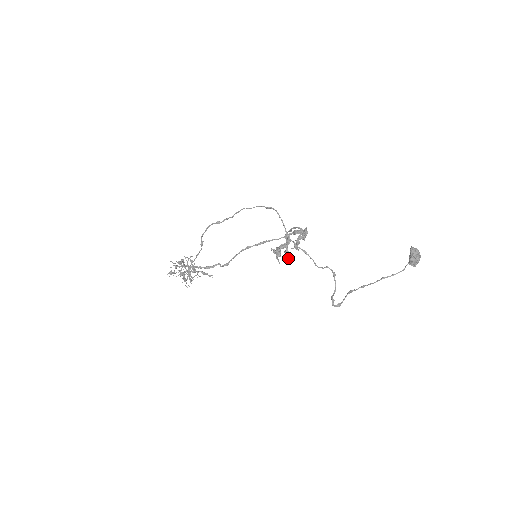
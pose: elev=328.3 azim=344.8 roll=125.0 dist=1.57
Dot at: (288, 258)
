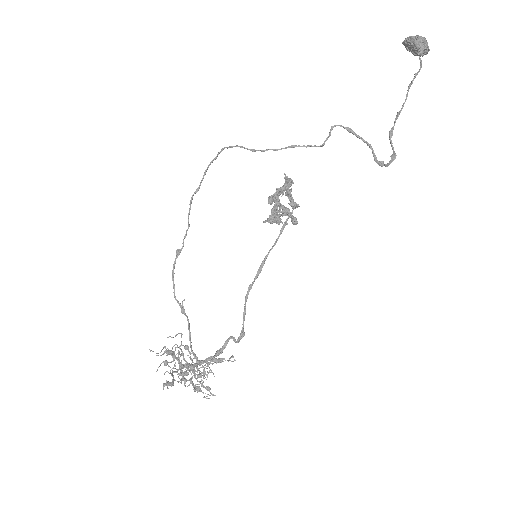
Dot at: (294, 219)
